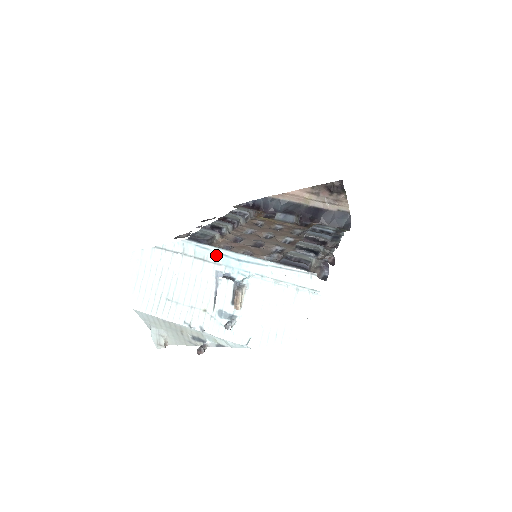
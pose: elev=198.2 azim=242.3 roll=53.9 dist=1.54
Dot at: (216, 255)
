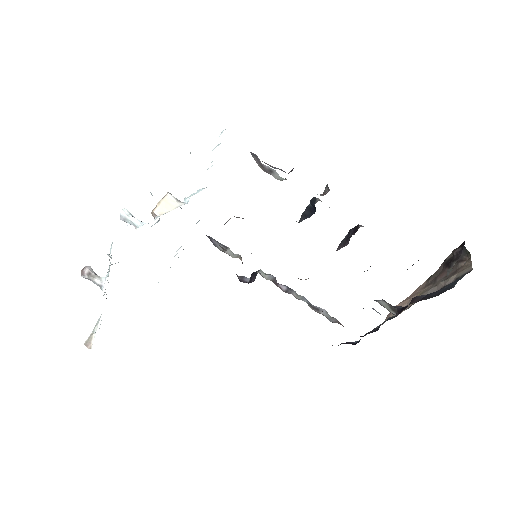
Dot at: occluded
